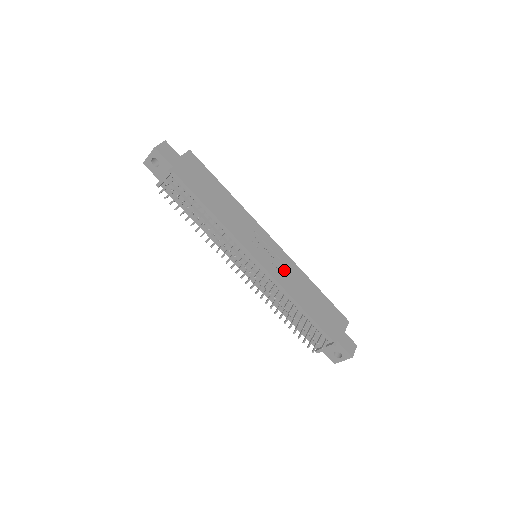
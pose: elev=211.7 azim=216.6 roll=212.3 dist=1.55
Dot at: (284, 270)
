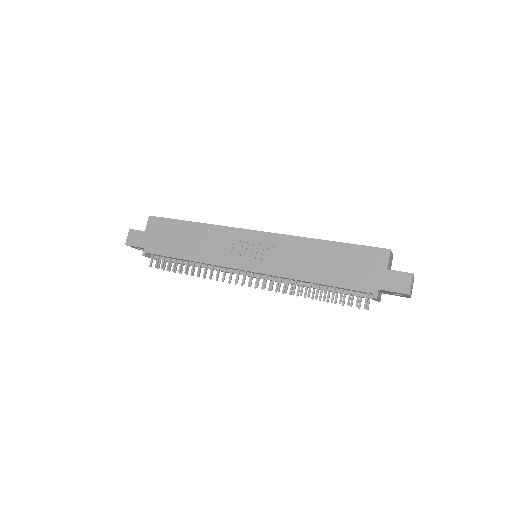
Dot at: (281, 256)
